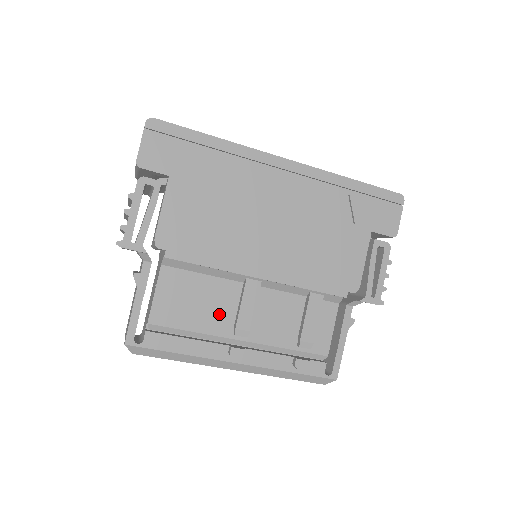
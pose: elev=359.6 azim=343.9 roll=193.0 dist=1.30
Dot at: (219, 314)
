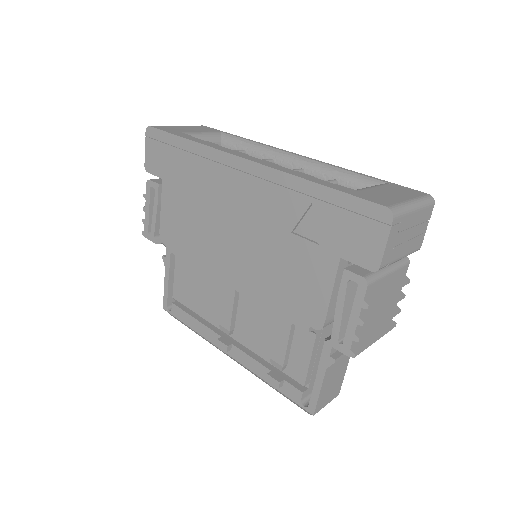
Dot at: (213, 306)
